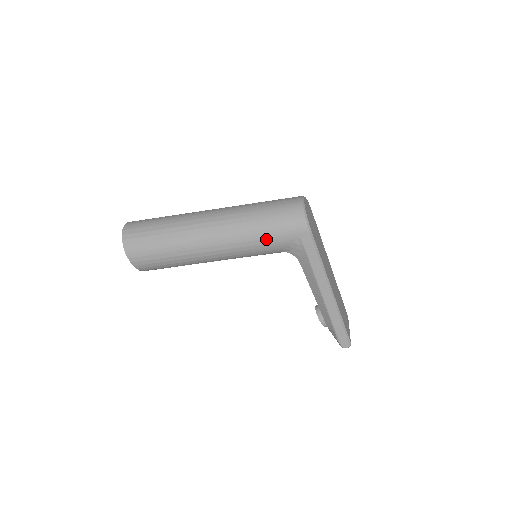
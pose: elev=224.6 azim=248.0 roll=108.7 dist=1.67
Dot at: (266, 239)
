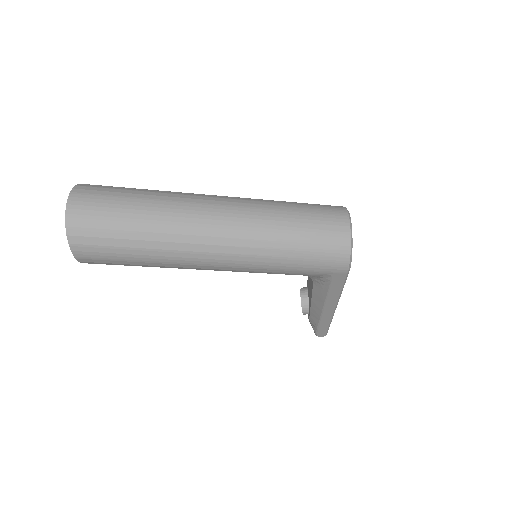
Dot at: (289, 271)
